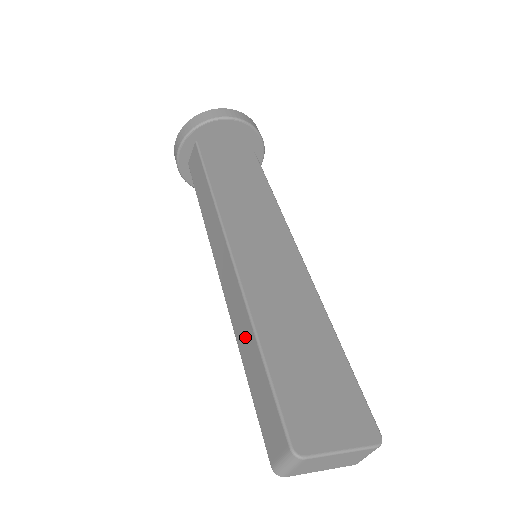
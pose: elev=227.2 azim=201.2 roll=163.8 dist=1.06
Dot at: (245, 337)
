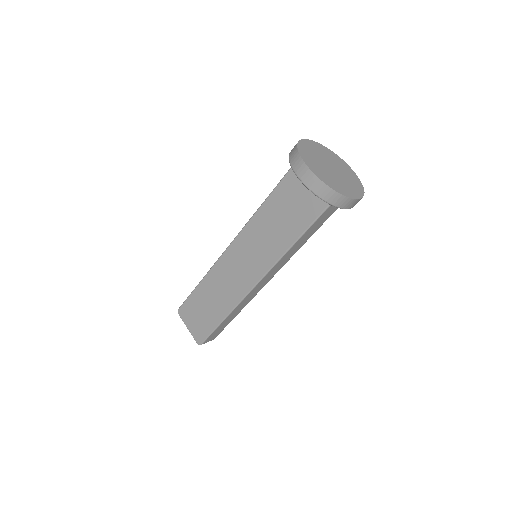
Dot at: occluded
